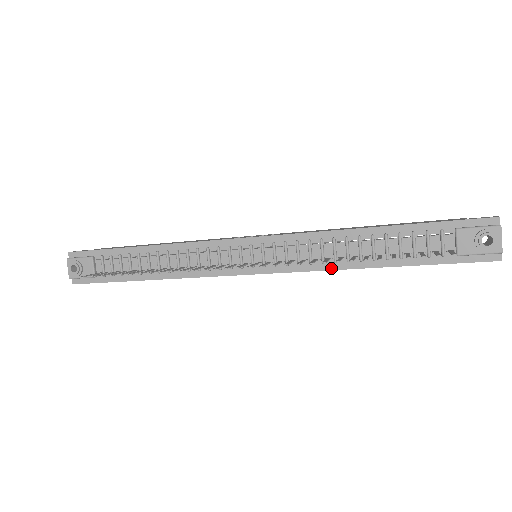
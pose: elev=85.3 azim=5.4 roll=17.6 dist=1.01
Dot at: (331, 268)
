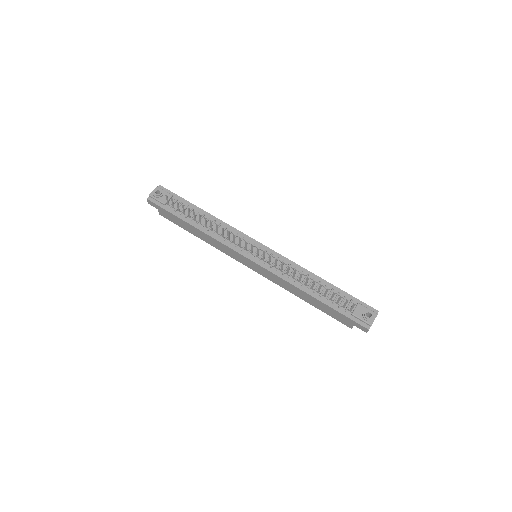
Dot at: (291, 282)
